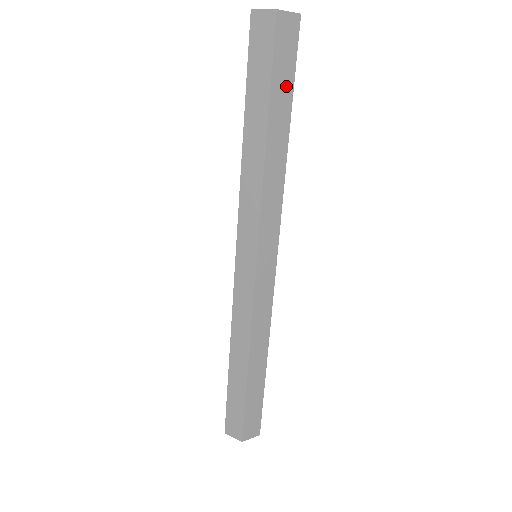
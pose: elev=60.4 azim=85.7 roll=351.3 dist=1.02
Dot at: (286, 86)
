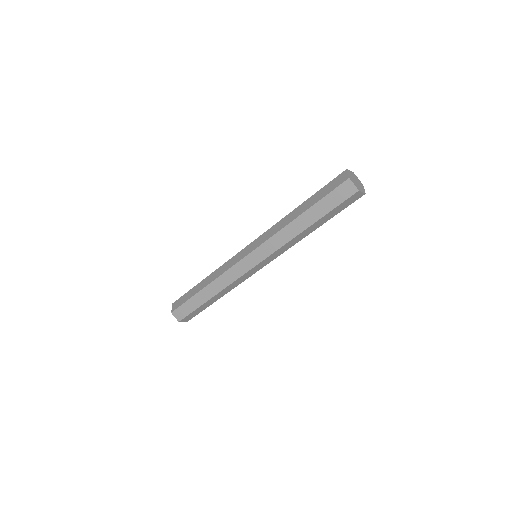
Dot at: (334, 213)
